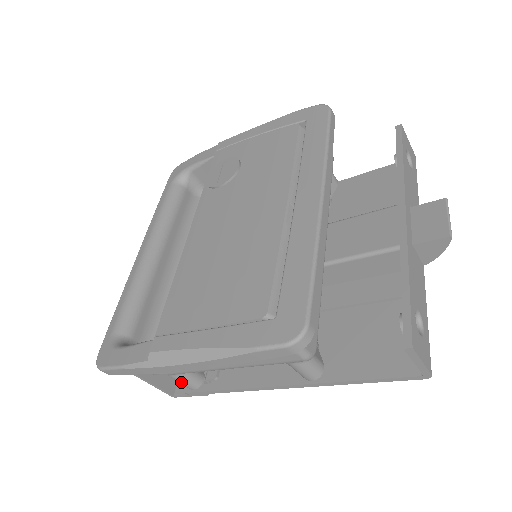
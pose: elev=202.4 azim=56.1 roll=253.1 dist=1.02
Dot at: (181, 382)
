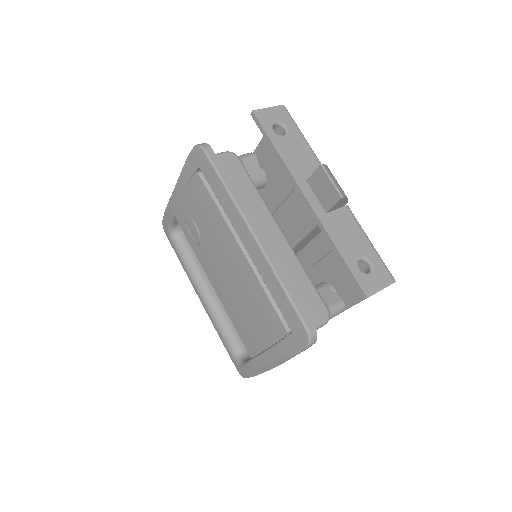
Dot at: occluded
